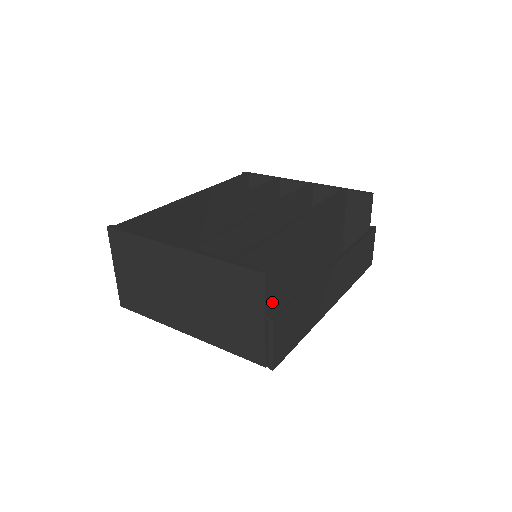
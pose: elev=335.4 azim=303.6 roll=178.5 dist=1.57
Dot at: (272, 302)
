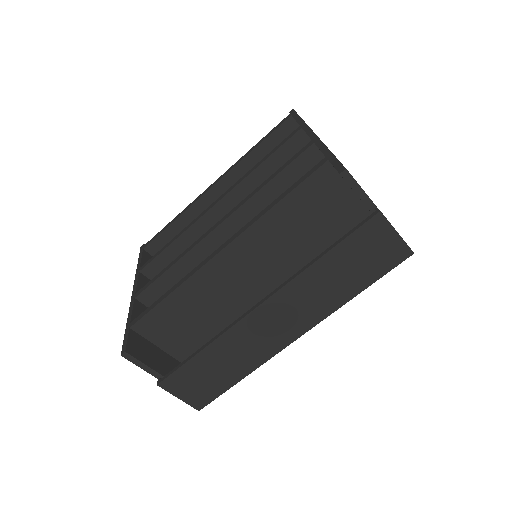
Dot at: occluded
